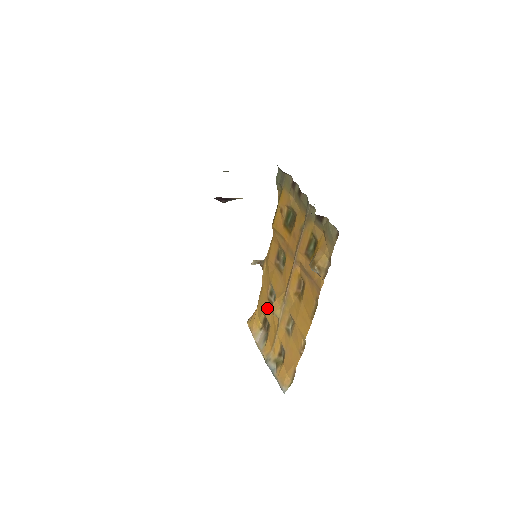
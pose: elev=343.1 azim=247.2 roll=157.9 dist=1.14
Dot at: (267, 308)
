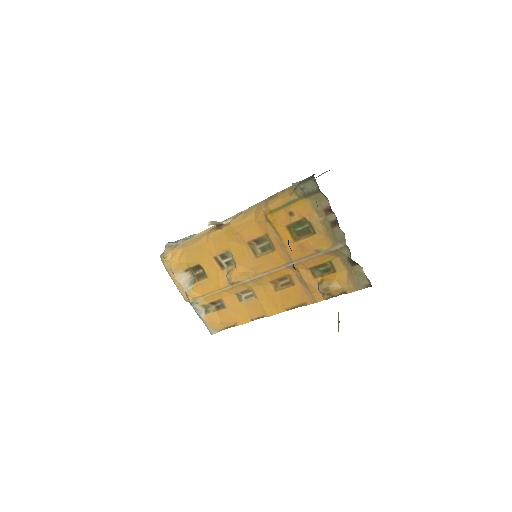
Dot at: (210, 264)
